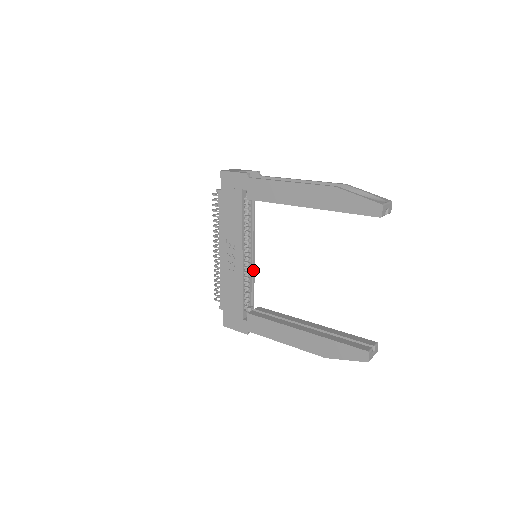
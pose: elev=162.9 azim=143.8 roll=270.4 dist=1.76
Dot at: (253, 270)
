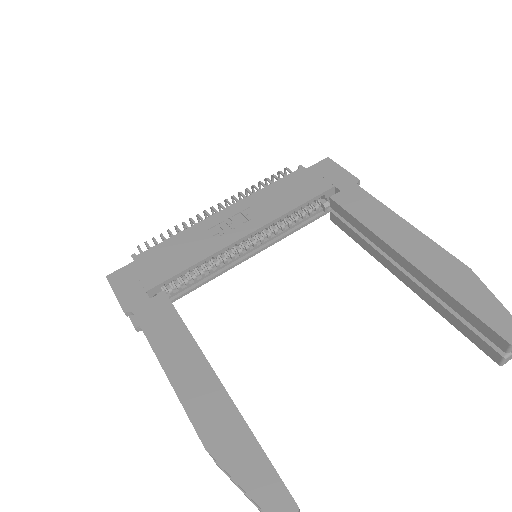
Dot at: (226, 269)
